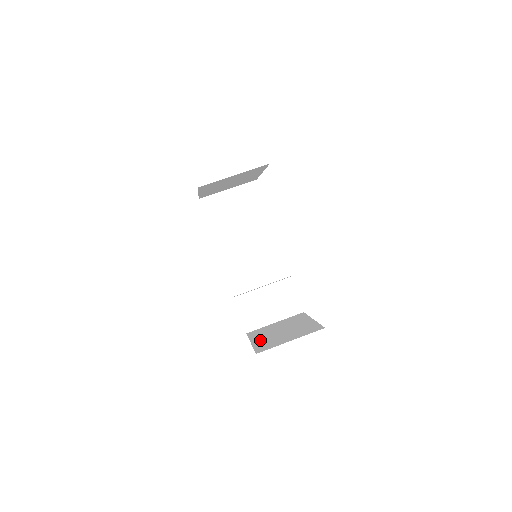
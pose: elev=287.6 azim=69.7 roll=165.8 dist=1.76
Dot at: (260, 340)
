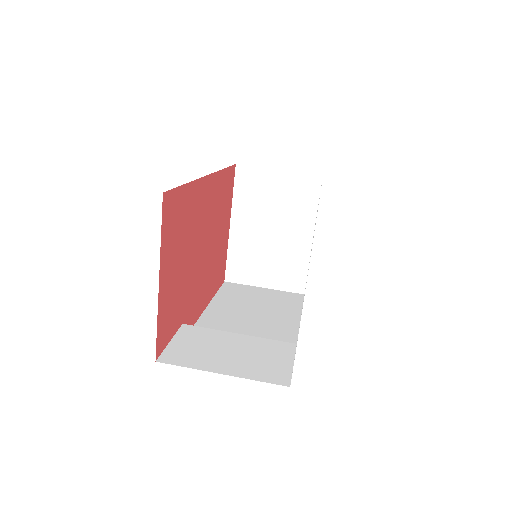
Dot at: occluded
